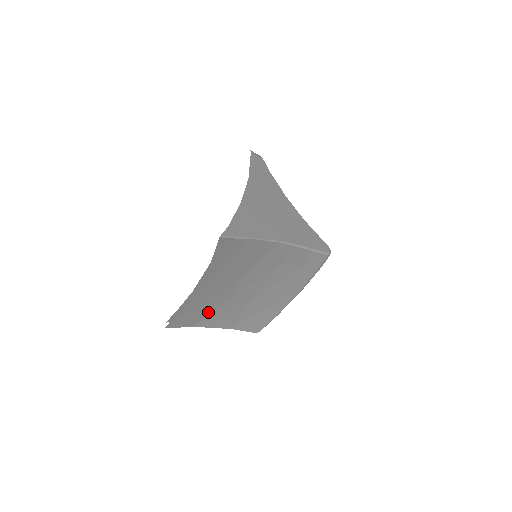
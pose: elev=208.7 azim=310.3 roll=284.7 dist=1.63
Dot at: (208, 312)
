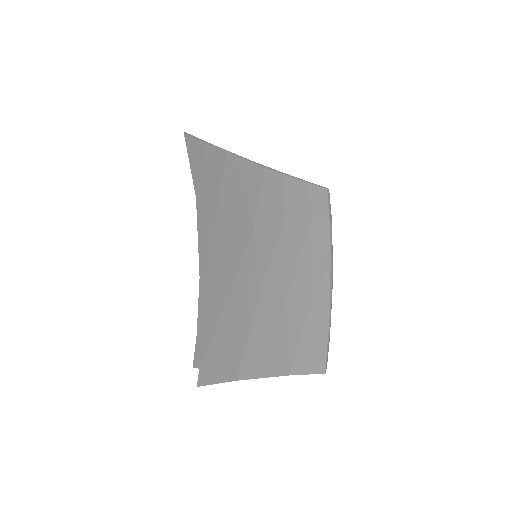
Dot at: (242, 339)
